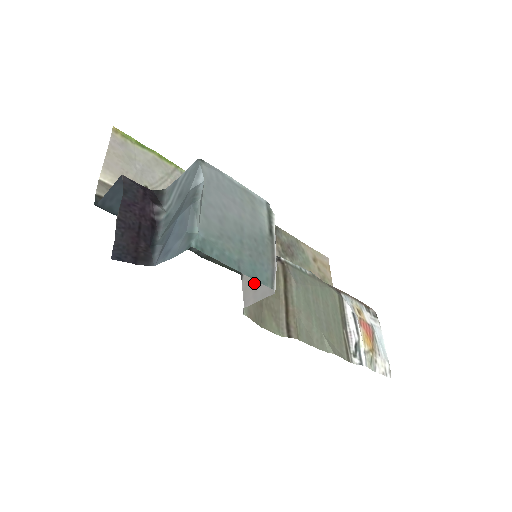
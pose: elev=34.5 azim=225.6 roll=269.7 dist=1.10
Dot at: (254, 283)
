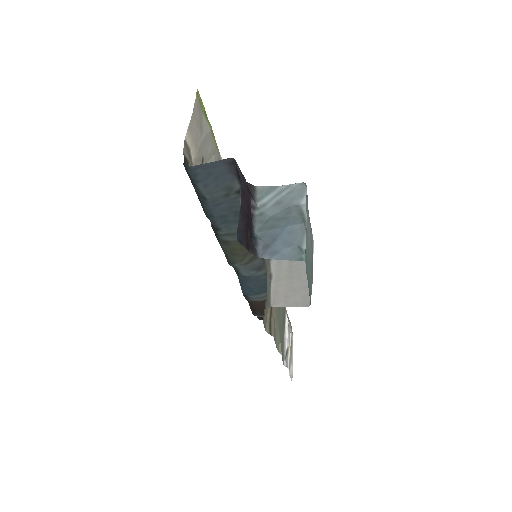
Dot at: (286, 290)
